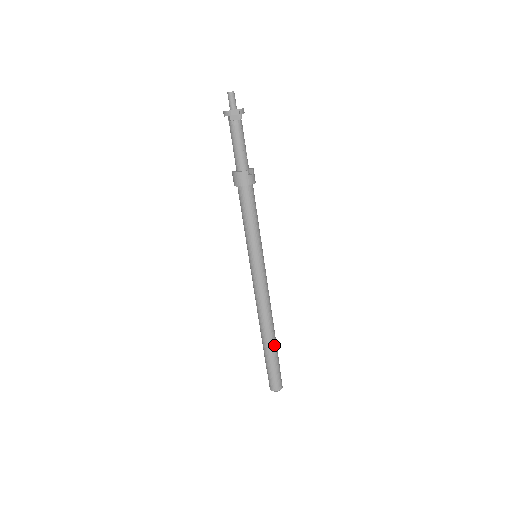
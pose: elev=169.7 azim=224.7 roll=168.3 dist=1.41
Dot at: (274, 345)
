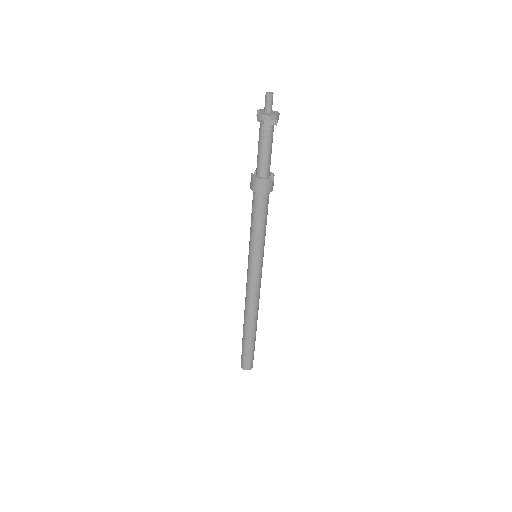
Dot at: (255, 333)
